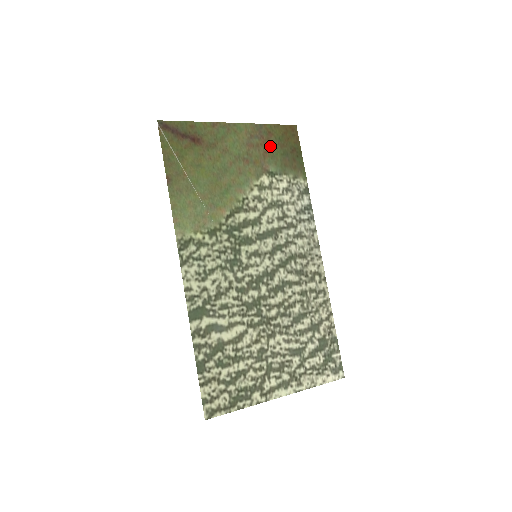
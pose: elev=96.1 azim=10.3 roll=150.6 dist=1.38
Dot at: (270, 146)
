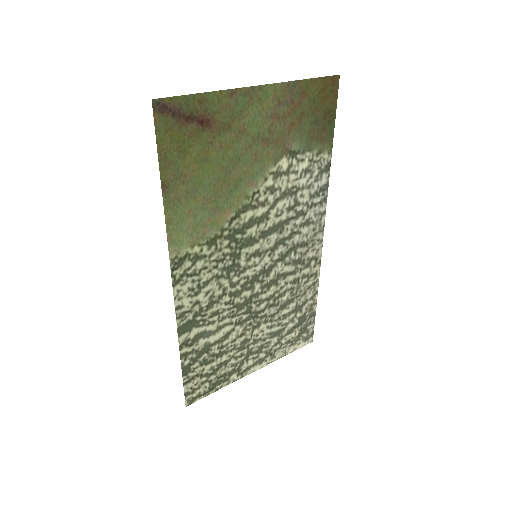
Dot at: (300, 114)
